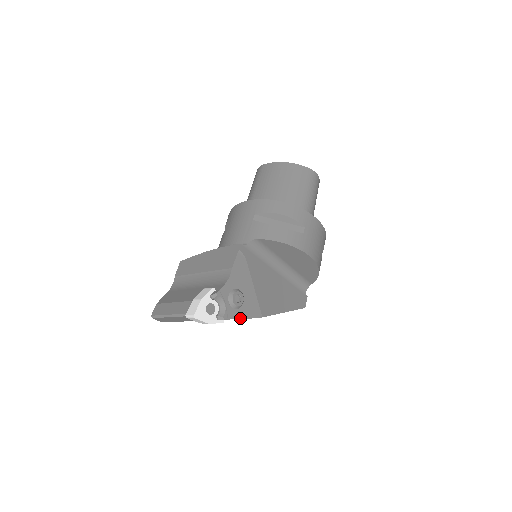
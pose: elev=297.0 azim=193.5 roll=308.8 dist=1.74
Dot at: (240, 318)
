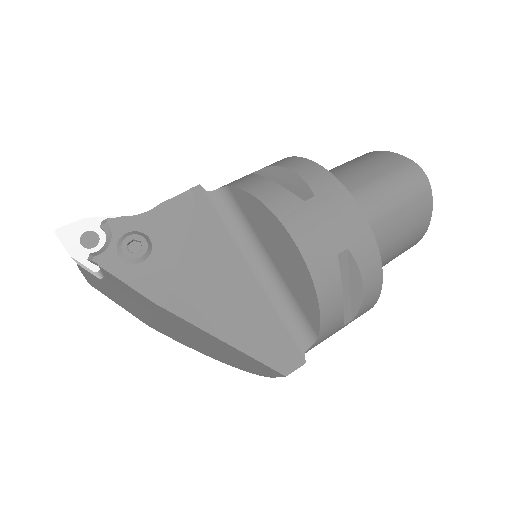
Dot at: (121, 279)
